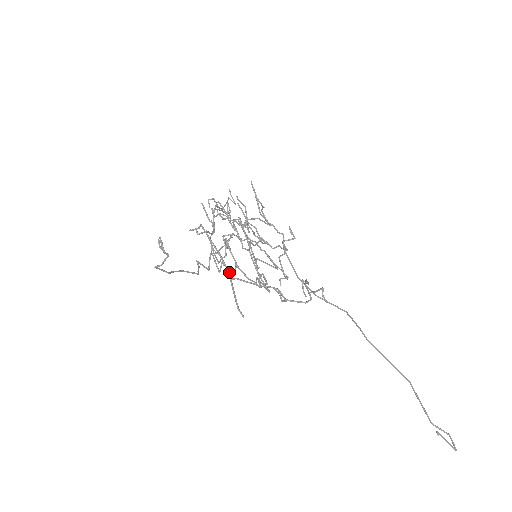
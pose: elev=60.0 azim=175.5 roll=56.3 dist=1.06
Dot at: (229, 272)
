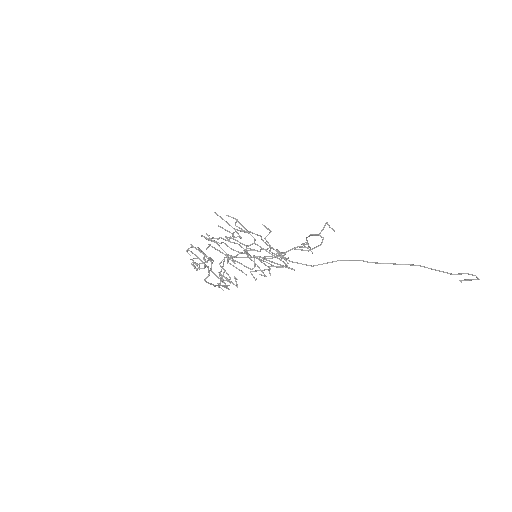
Dot at: (251, 269)
